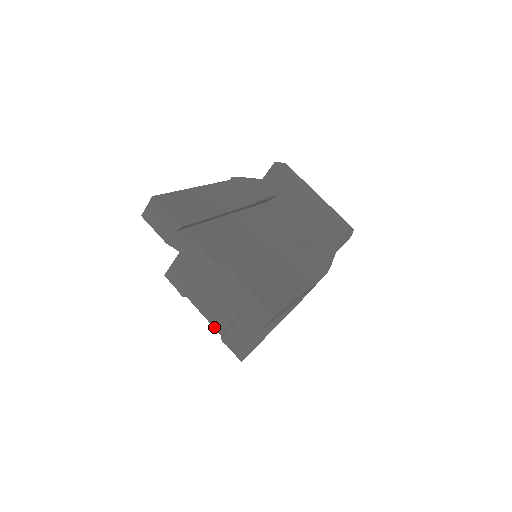
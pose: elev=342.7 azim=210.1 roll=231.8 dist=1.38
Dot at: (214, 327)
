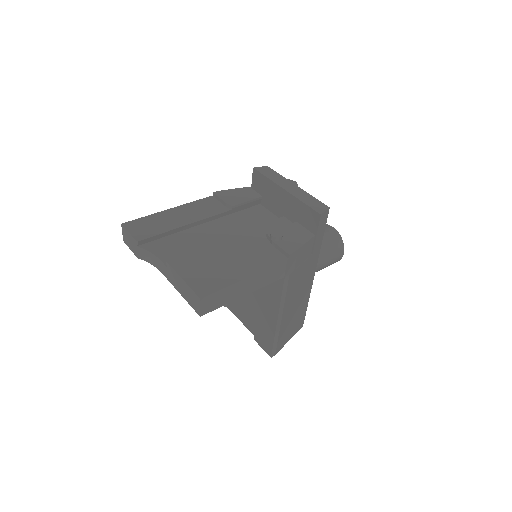
Dot at: (248, 329)
